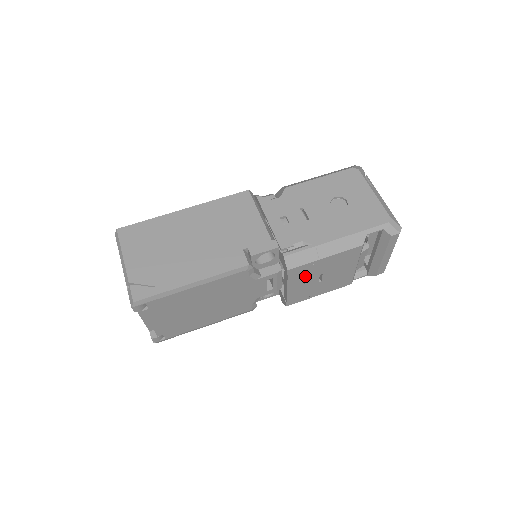
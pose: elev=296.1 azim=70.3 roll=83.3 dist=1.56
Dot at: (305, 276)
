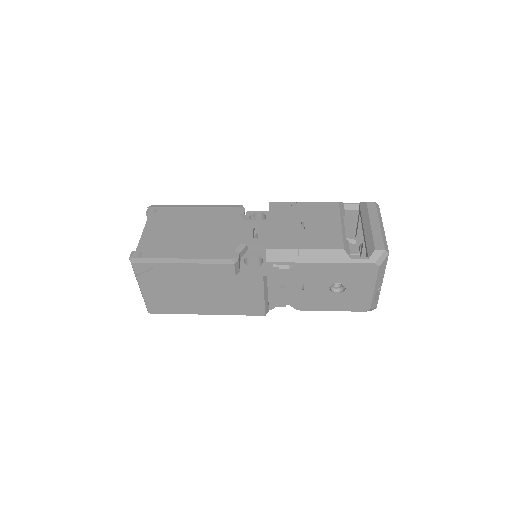
Dot at: (286, 215)
